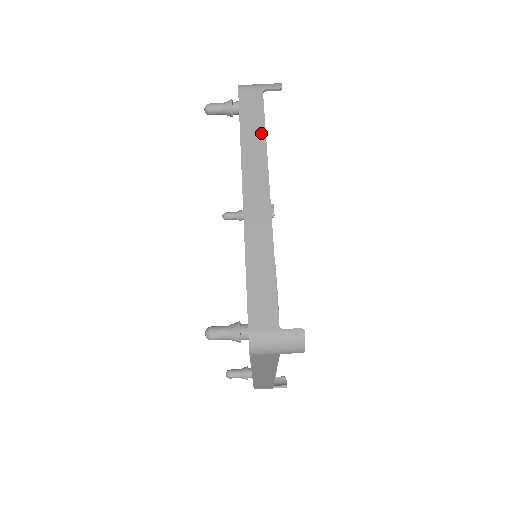
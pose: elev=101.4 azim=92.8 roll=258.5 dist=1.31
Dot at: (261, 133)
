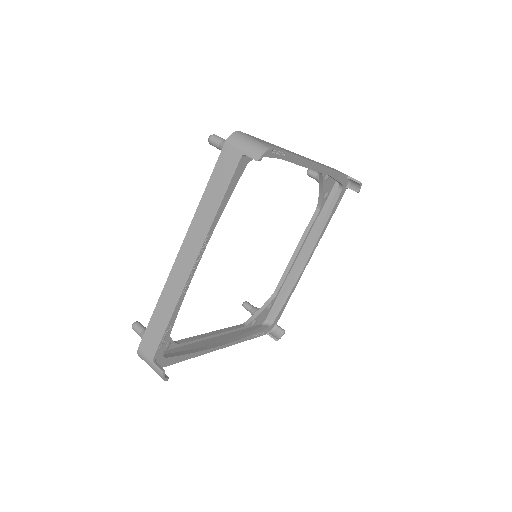
Dot at: (332, 169)
